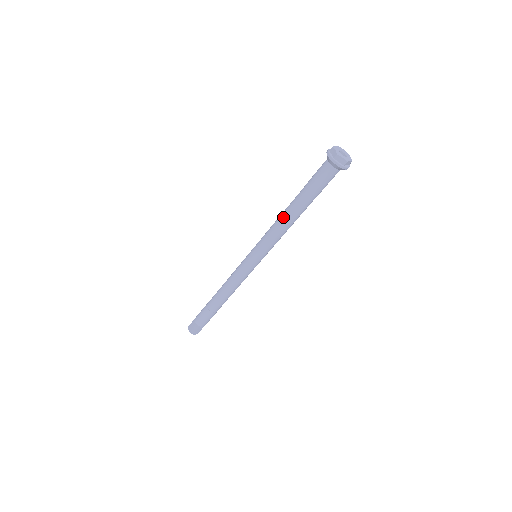
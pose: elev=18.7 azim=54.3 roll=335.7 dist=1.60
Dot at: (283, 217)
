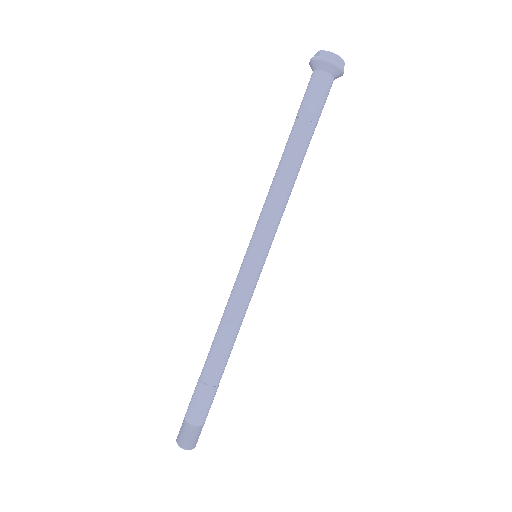
Dot at: (277, 171)
